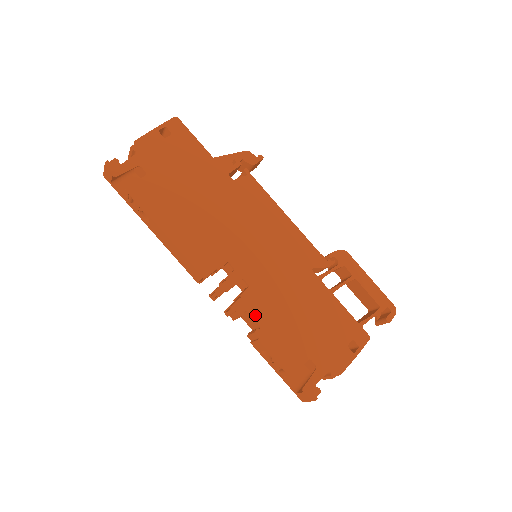
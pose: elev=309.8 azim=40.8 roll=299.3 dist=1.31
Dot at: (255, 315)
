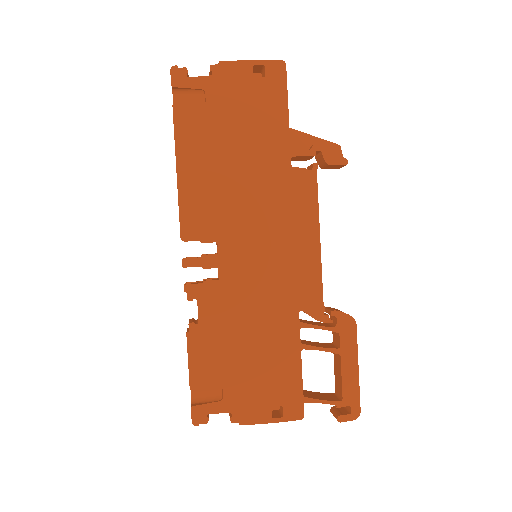
Dot at: (202, 309)
